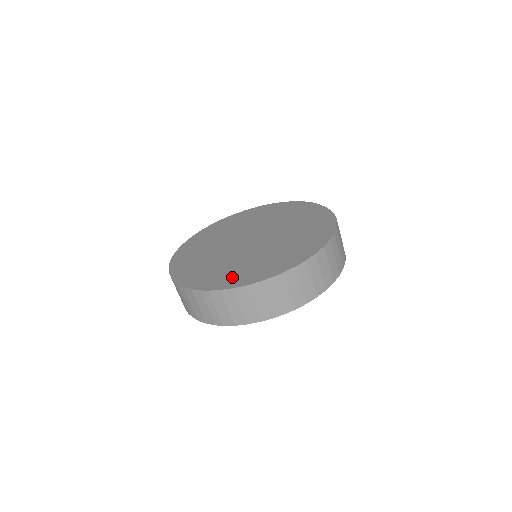
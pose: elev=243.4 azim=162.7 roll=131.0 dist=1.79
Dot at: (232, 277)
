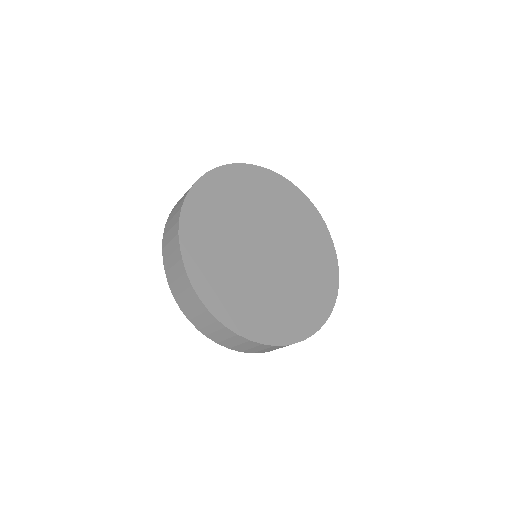
Dot at: (249, 318)
